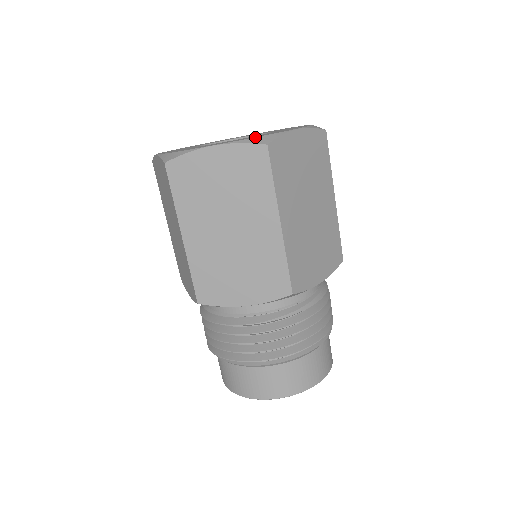
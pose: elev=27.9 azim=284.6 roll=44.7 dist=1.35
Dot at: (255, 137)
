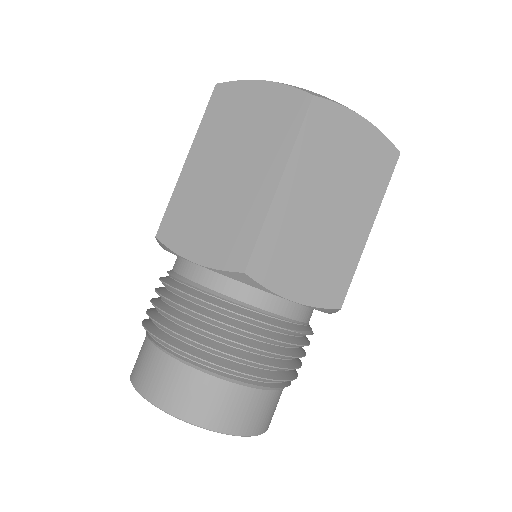
Dot at: occluded
